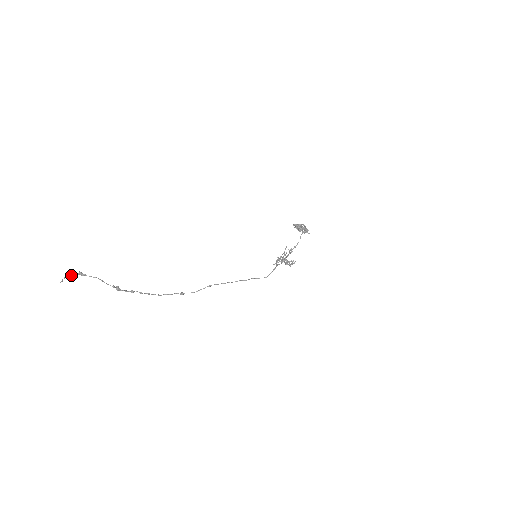
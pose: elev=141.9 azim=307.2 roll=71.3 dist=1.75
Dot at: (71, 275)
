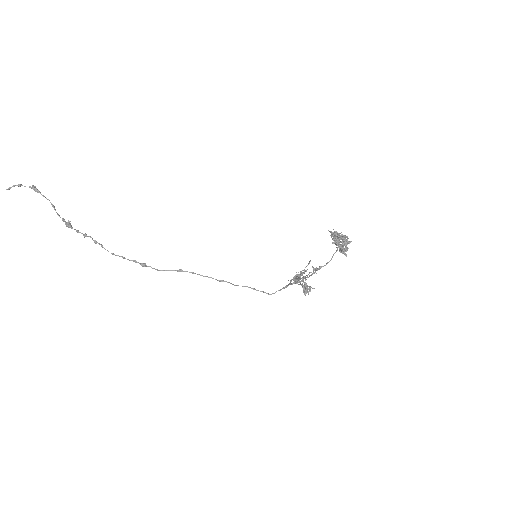
Dot at: occluded
